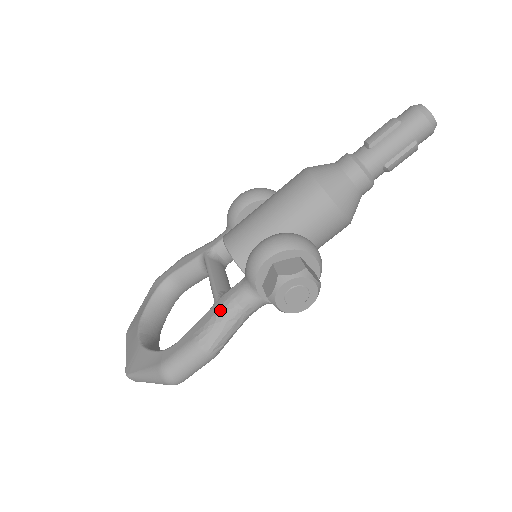
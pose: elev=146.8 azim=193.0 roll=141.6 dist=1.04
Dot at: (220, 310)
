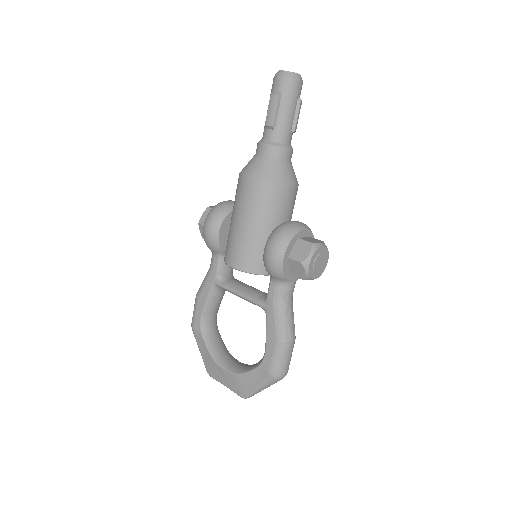
Dot at: (276, 311)
